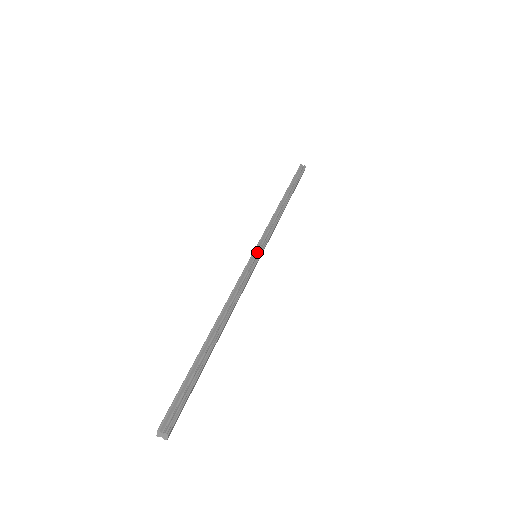
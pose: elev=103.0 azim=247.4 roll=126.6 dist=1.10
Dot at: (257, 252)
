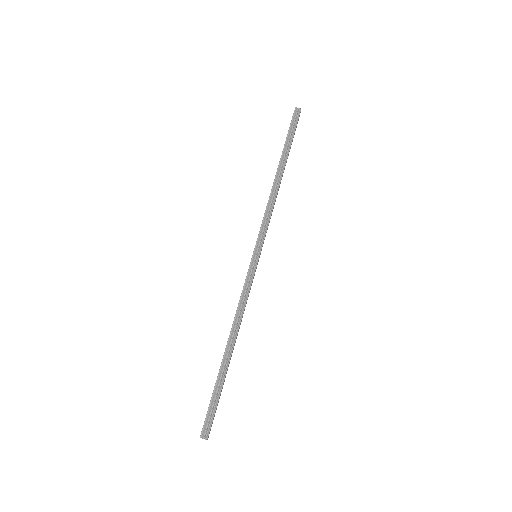
Dot at: (256, 253)
